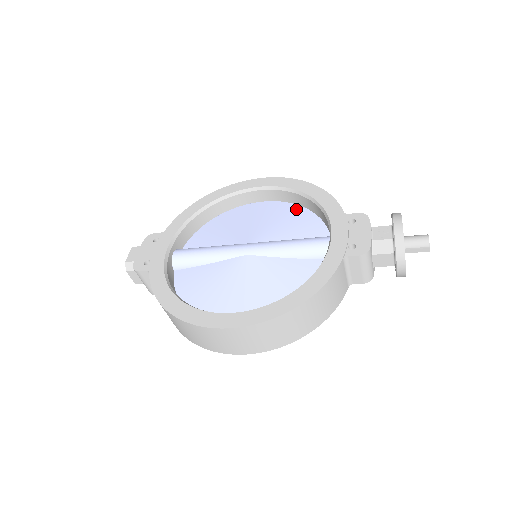
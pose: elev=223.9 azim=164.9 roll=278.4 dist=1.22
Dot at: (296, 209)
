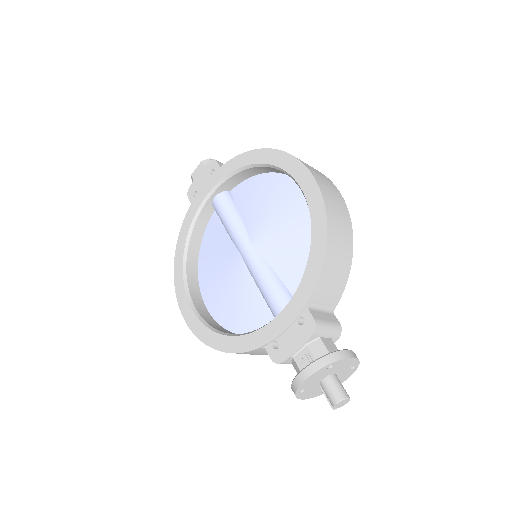
Dot at: occluded
